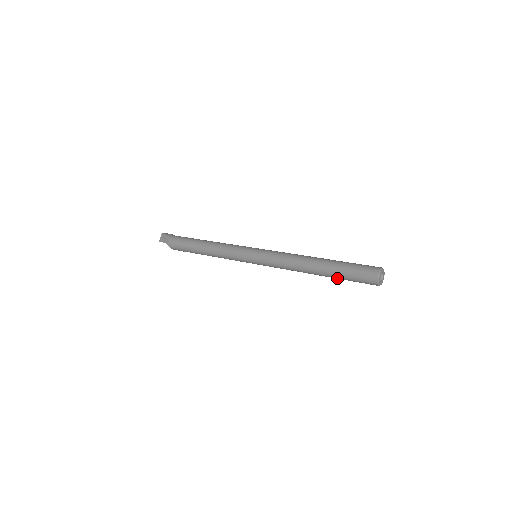
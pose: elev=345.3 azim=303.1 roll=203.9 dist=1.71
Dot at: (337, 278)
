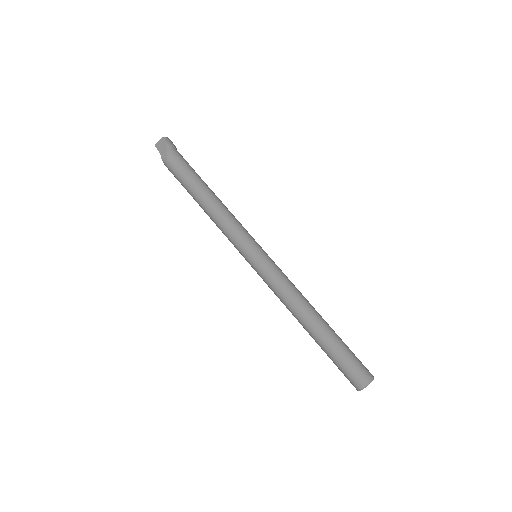
Dot at: occluded
